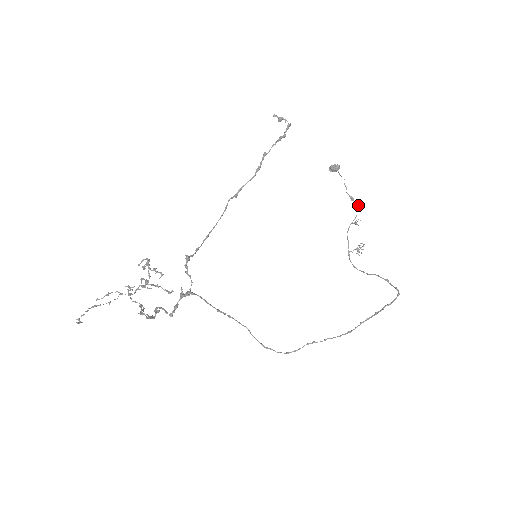
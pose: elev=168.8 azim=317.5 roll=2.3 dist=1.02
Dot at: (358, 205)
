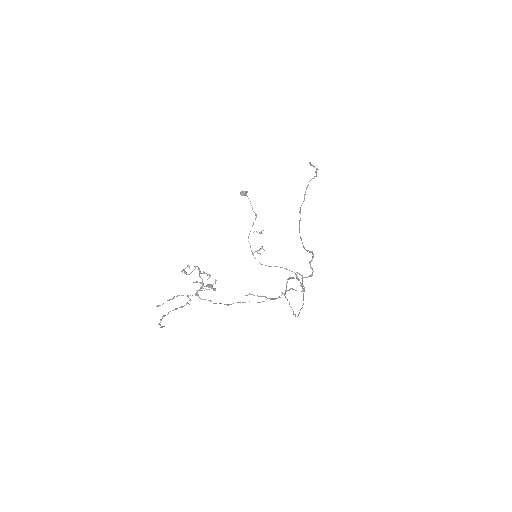
Dot at: occluded
